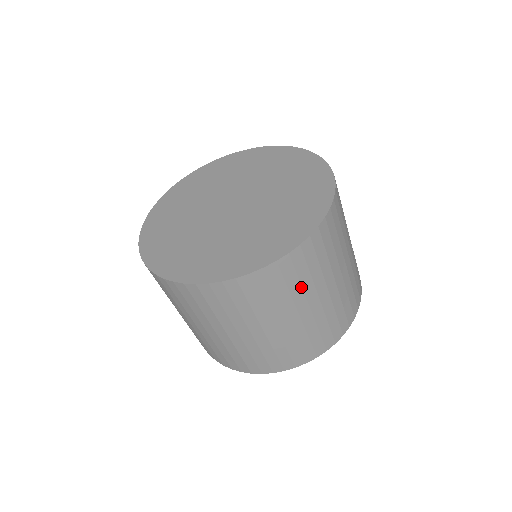
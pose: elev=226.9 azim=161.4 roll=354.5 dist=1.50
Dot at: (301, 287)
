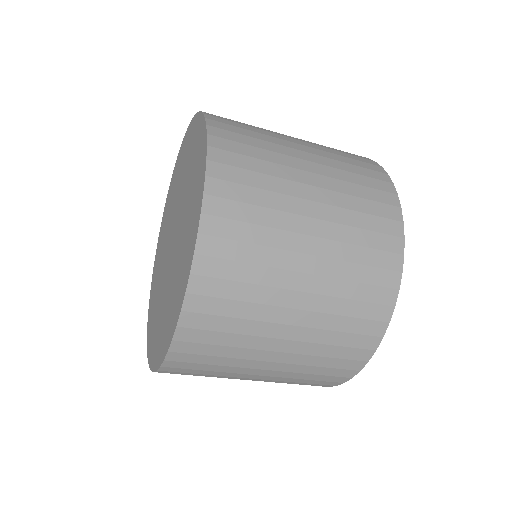
Dot at: (236, 347)
